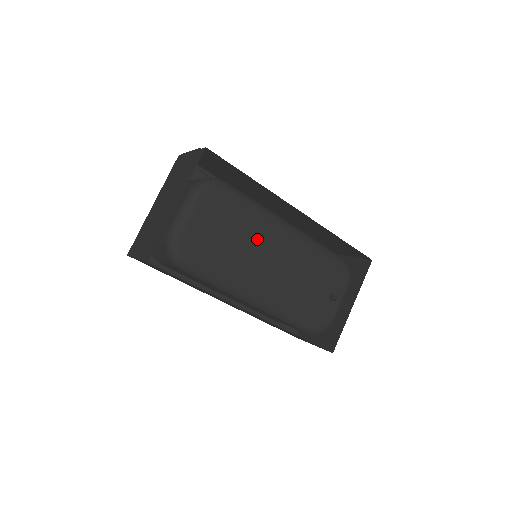
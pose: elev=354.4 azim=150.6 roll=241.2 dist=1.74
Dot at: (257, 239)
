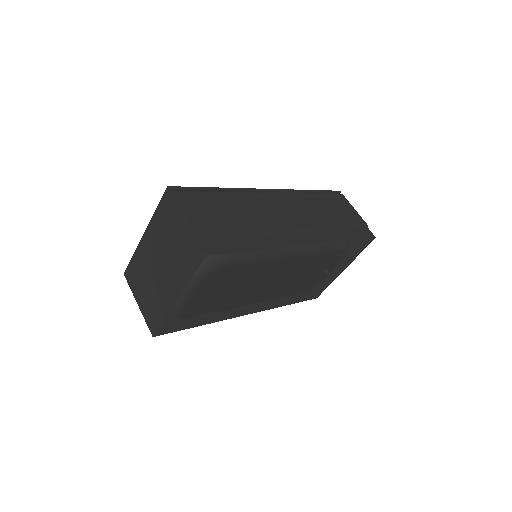
Dot at: (259, 276)
